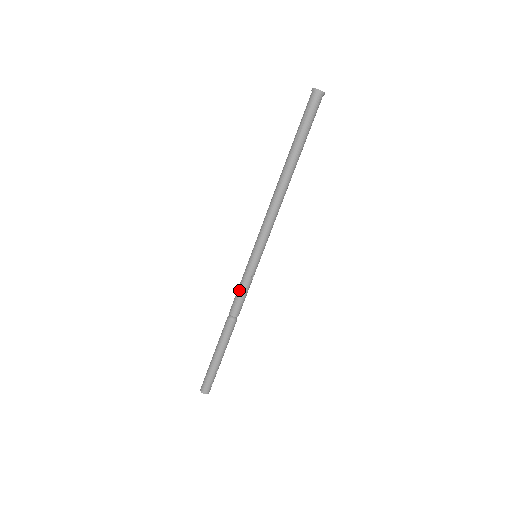
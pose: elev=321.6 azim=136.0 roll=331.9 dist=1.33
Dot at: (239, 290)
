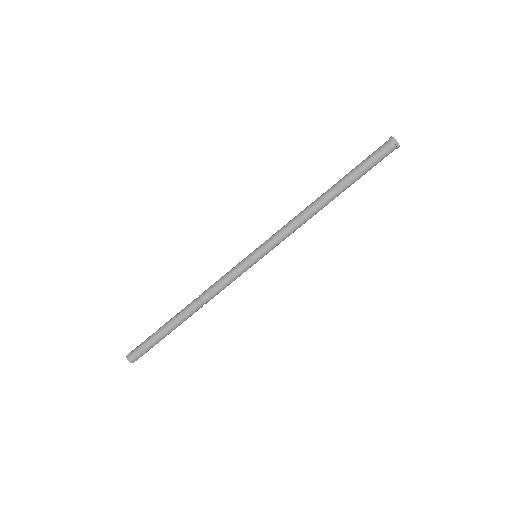
Dot at: (223, 281)
